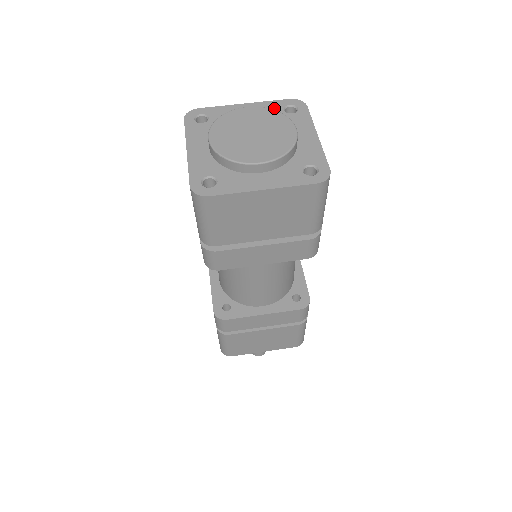
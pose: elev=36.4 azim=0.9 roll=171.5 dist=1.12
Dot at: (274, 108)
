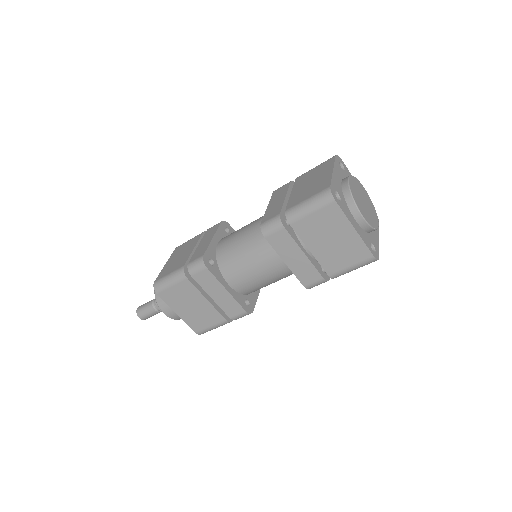
Dot at: occluded
